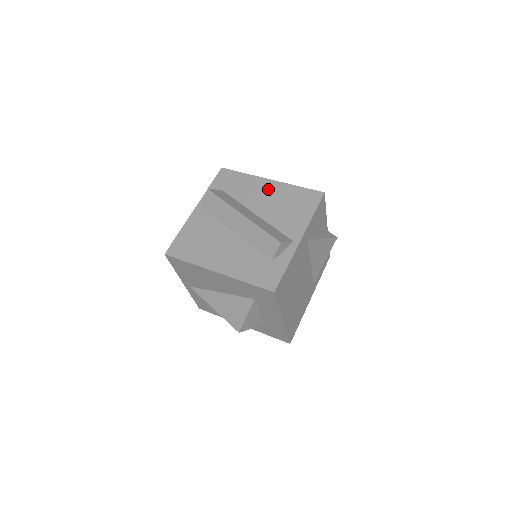
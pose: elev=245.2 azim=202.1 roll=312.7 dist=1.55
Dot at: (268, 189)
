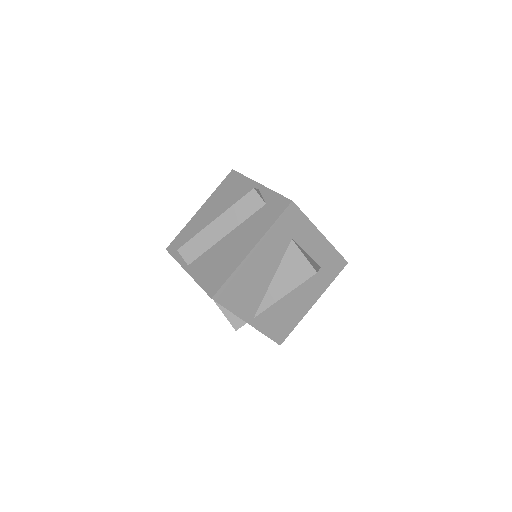
Dot at: (206, 211)
